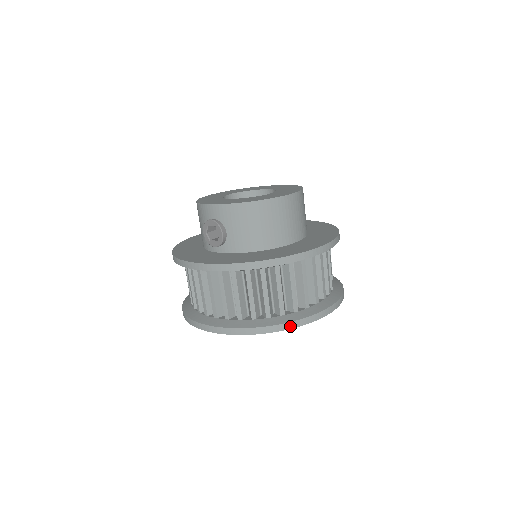
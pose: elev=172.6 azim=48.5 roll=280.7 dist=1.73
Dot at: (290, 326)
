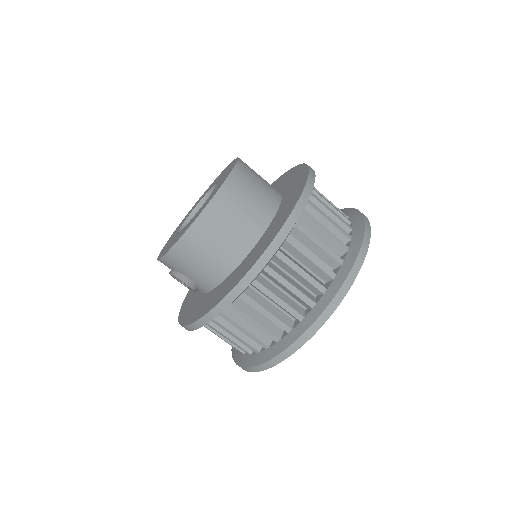
Dot at: (301, 343)
